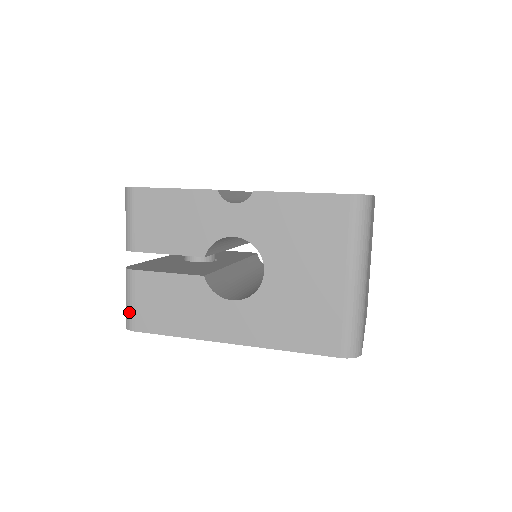
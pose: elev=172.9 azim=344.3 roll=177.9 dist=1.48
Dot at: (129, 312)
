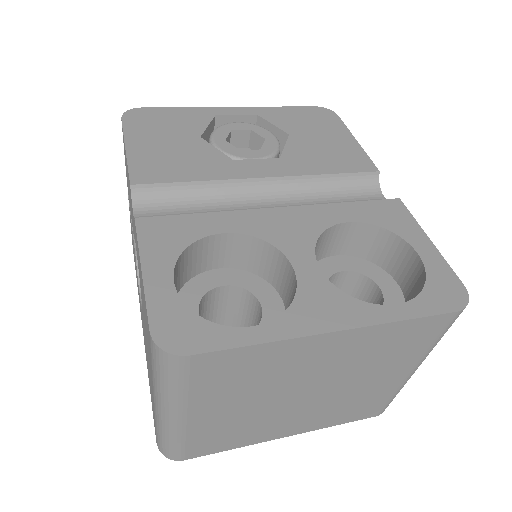
Dot at: occluded
